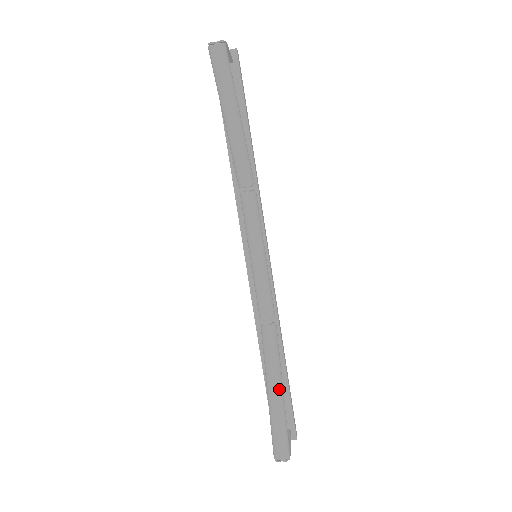
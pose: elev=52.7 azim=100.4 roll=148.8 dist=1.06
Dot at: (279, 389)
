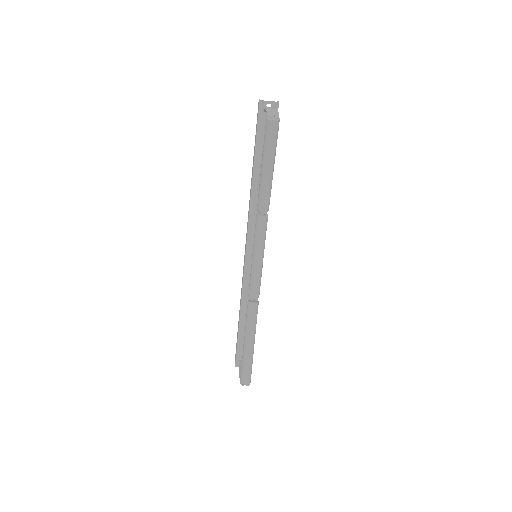
Dot at: (253, 343)
